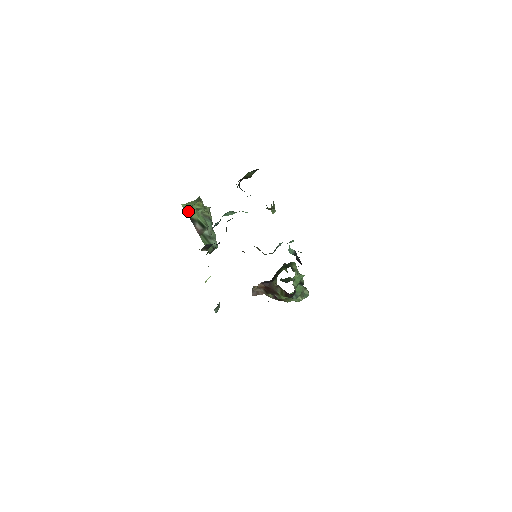
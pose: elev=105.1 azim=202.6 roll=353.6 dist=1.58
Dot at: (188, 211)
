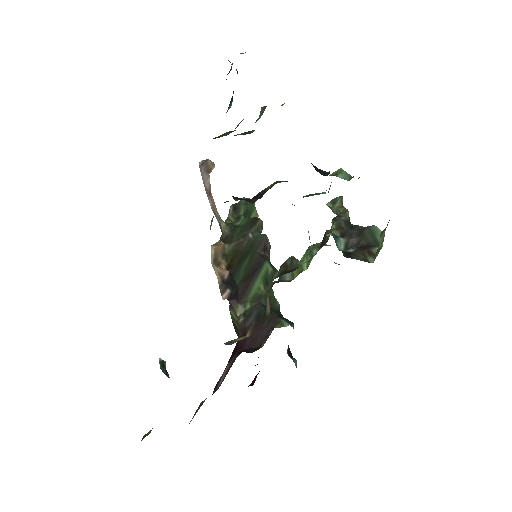
Dot at: occluded
